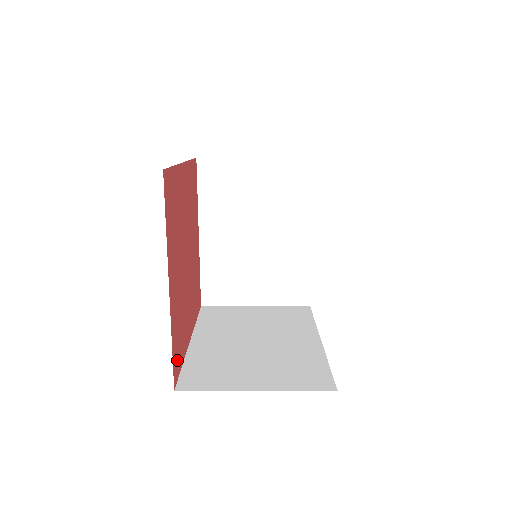
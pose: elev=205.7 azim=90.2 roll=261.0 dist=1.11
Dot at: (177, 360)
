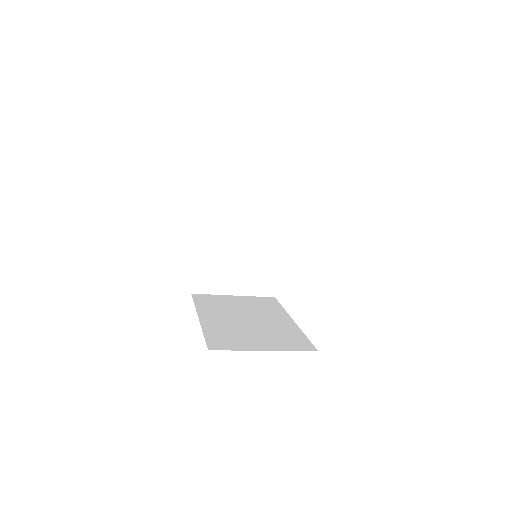
Dot at: occluded
